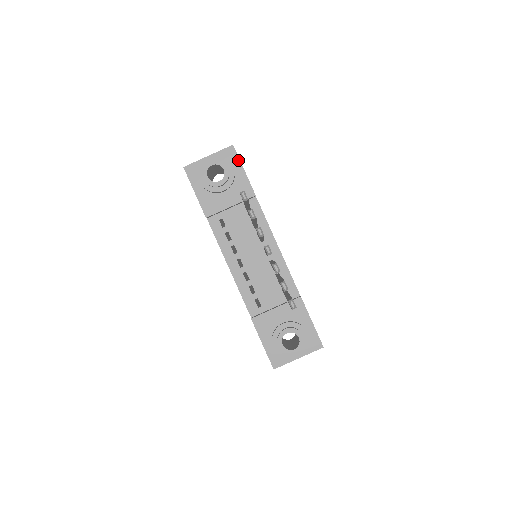
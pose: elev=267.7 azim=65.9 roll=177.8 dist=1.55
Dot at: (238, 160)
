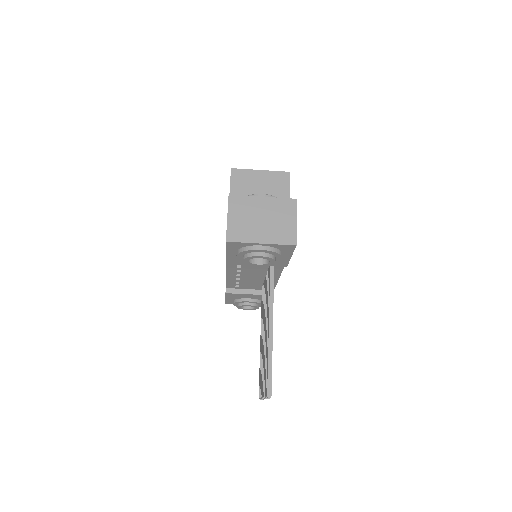
Dot at: (291, 252)
